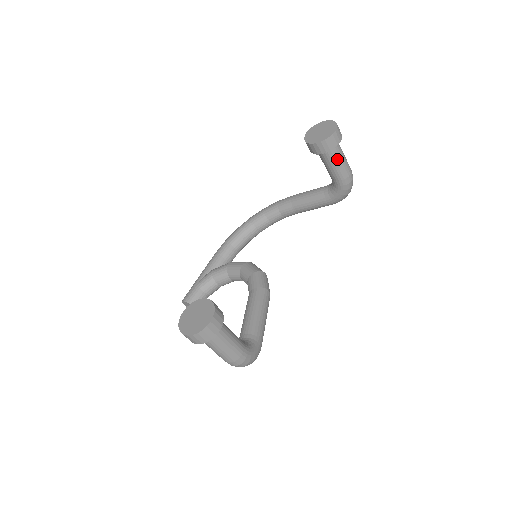
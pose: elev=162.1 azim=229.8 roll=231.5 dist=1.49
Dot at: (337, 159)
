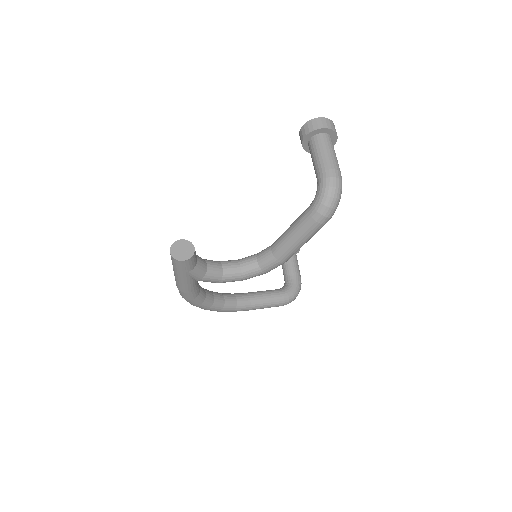
Dot at: (297, 260)
